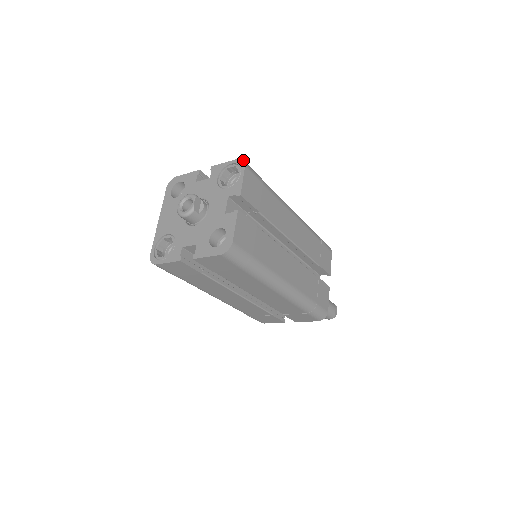
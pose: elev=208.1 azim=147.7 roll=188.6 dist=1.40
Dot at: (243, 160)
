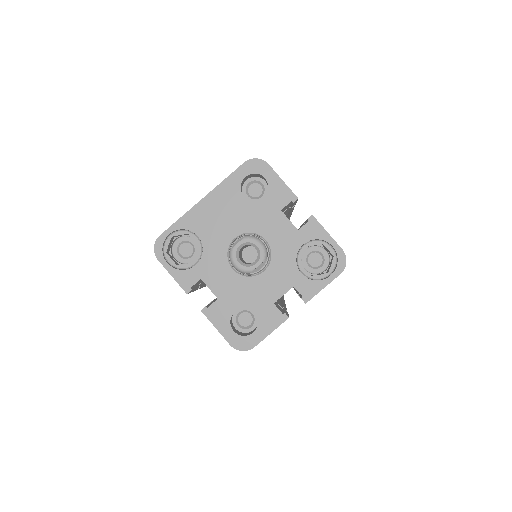
Dot at: occluded
